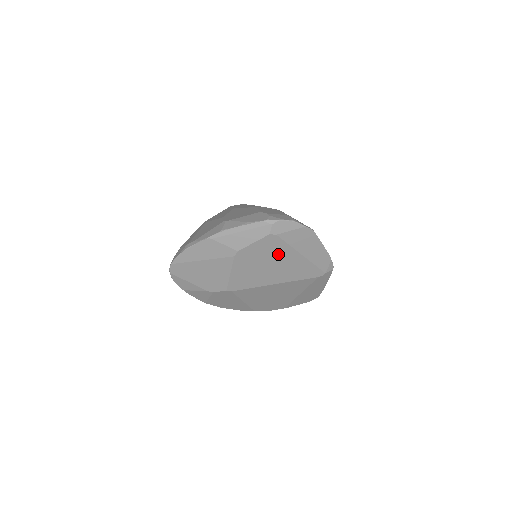
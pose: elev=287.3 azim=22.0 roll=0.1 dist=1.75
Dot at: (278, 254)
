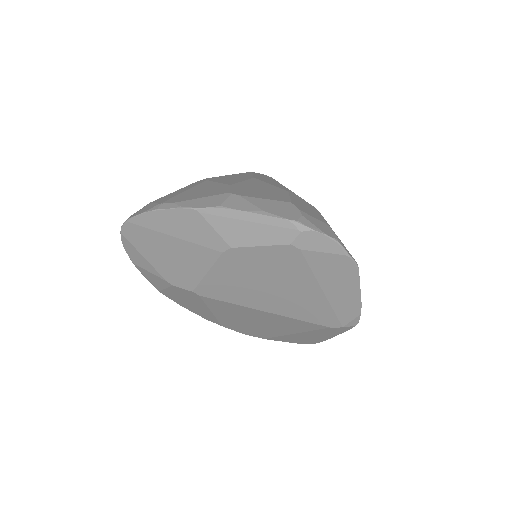
Dot at: (289, 276)
